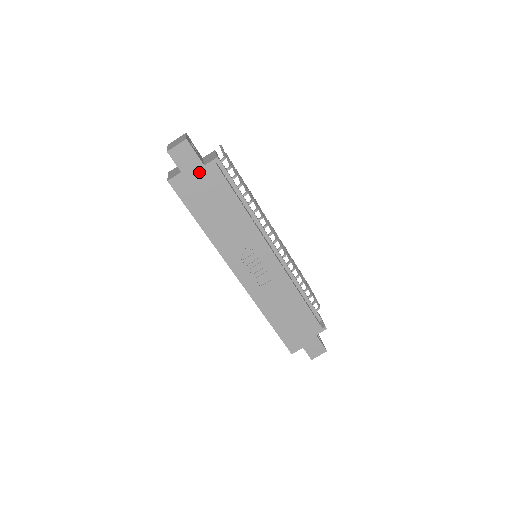
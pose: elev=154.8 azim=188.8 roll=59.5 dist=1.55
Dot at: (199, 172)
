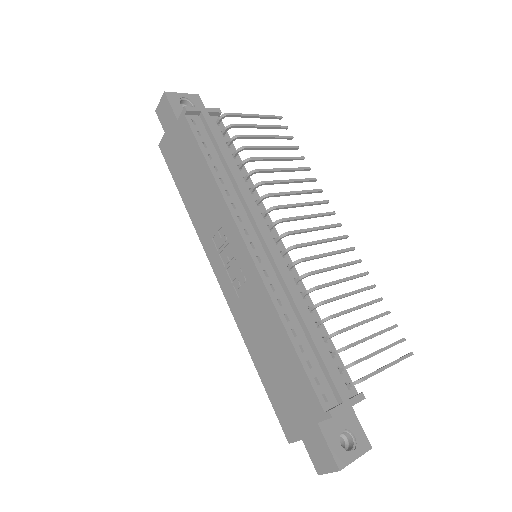
Dot at: (175, 129)
